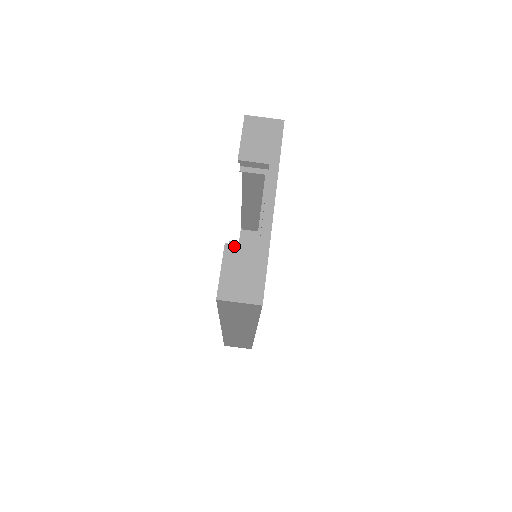
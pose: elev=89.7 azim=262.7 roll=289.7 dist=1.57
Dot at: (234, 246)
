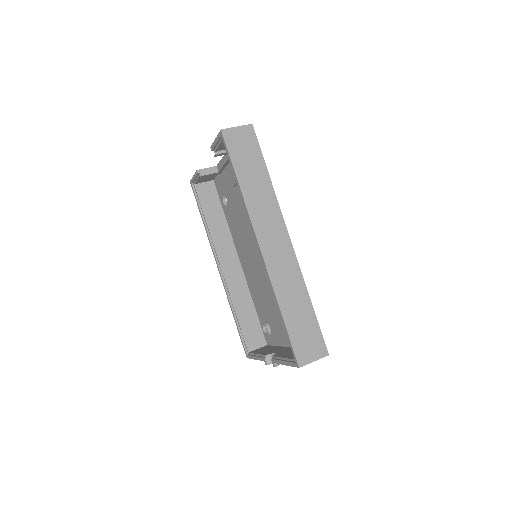
Dot at: occluded
